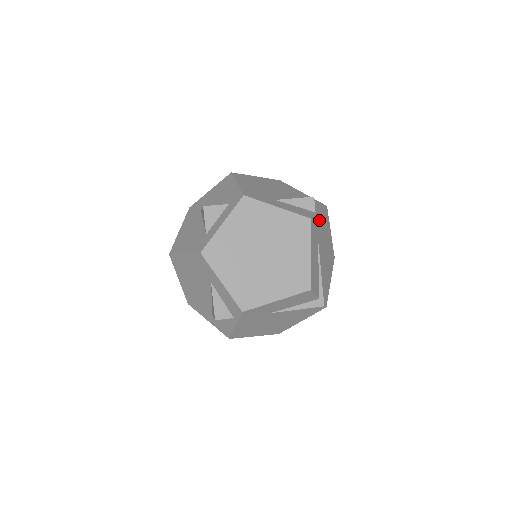
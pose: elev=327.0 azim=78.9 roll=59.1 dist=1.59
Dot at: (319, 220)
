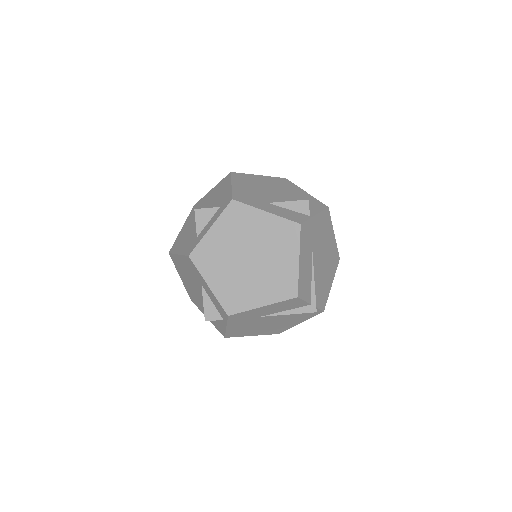
Dot at: (314, 224)
